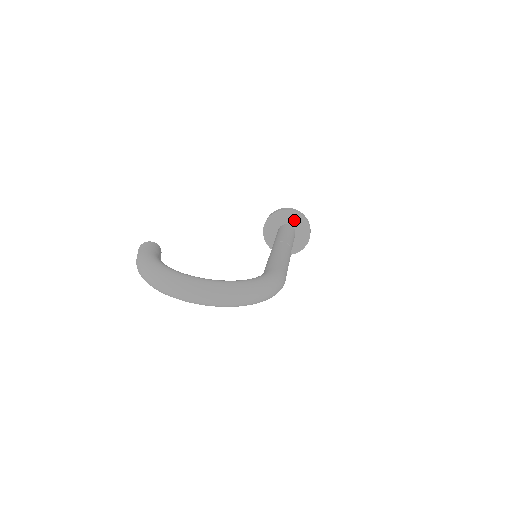
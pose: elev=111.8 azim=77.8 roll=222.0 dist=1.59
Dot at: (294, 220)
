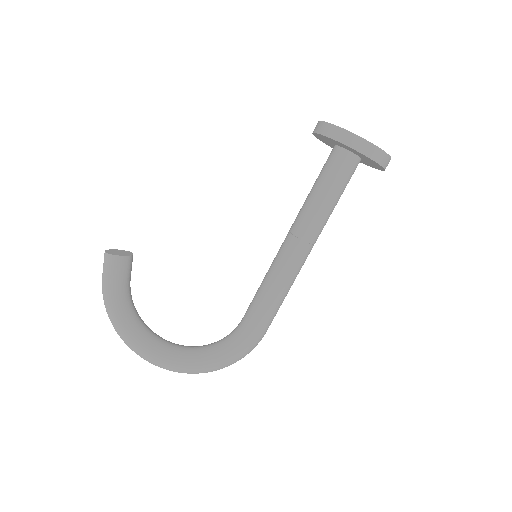
Dot at: (359, 154)
